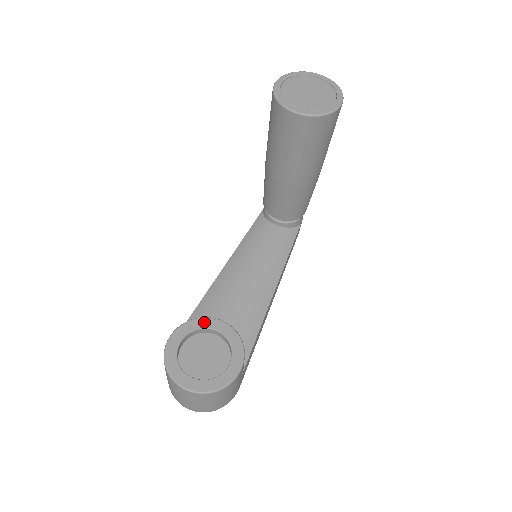
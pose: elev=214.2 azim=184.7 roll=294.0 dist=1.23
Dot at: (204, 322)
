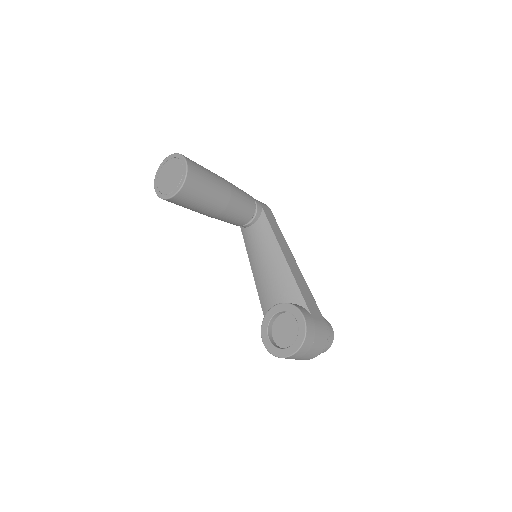
Dot at: (268, 316)
